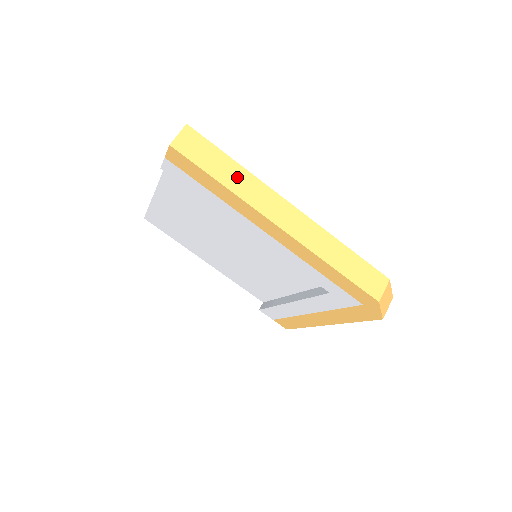
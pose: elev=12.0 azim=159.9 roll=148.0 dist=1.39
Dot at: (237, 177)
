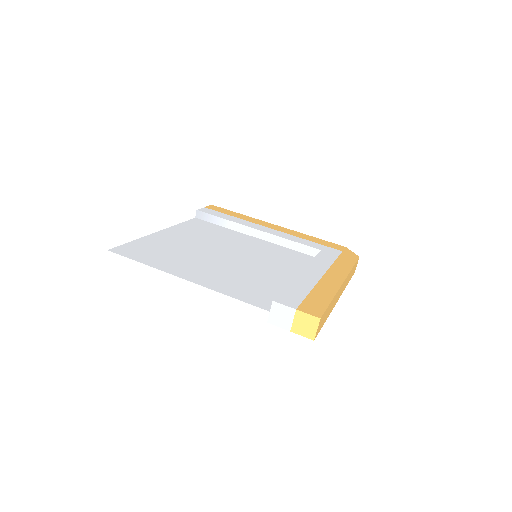
Dot at: (331, 306)
